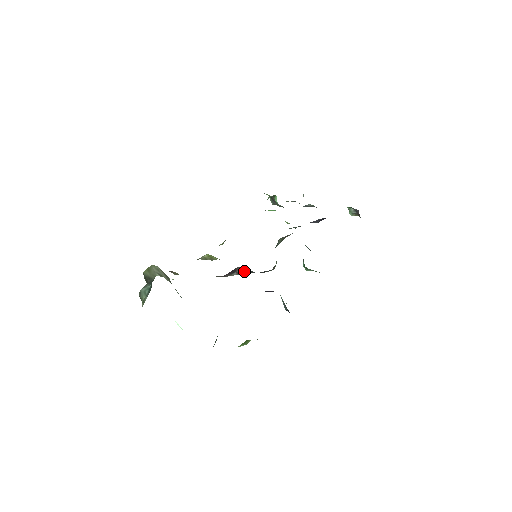
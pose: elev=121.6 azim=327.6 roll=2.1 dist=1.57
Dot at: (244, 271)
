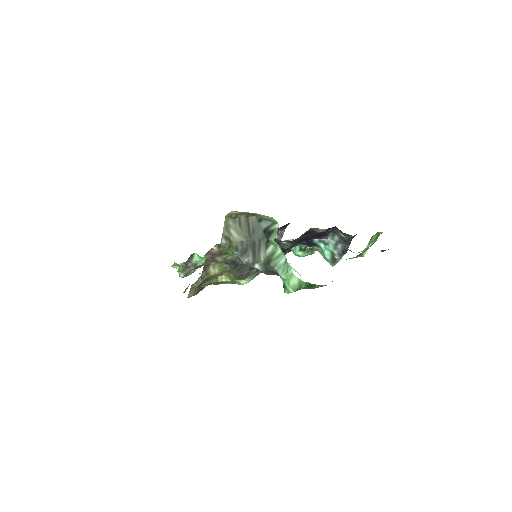
Dot at: occluded
